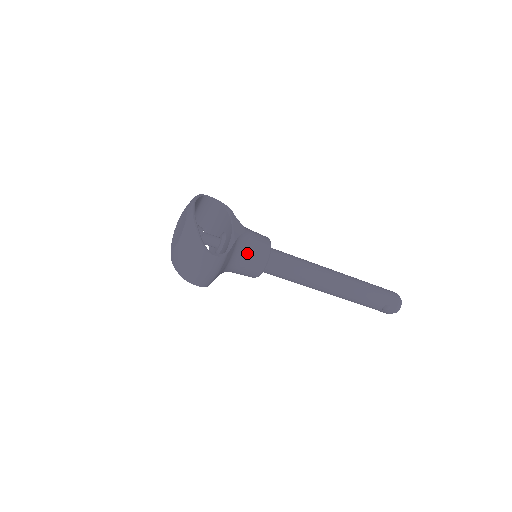
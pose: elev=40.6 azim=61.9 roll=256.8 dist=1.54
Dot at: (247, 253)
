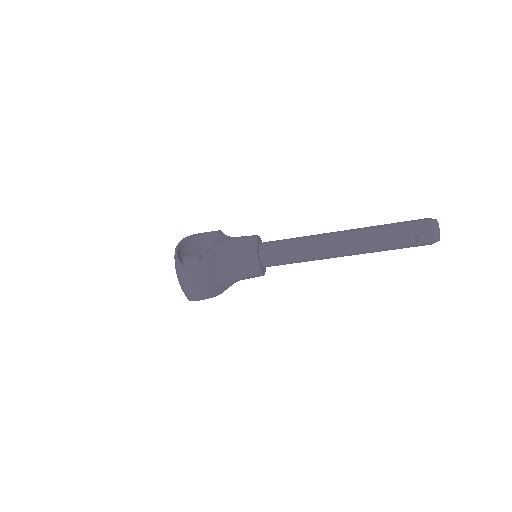
Dot at: (233, 255)
